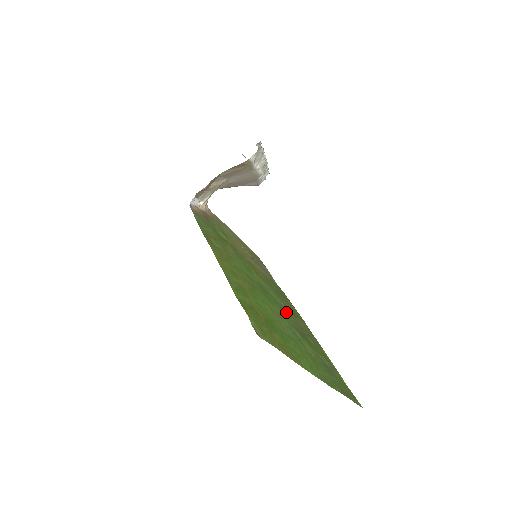
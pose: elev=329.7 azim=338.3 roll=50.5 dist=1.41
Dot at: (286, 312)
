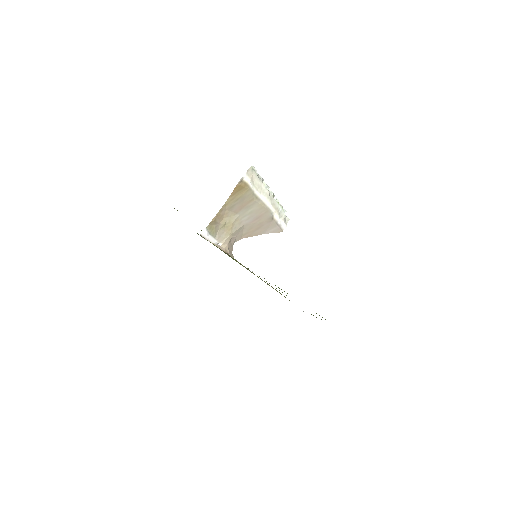
Dot at: occluded
